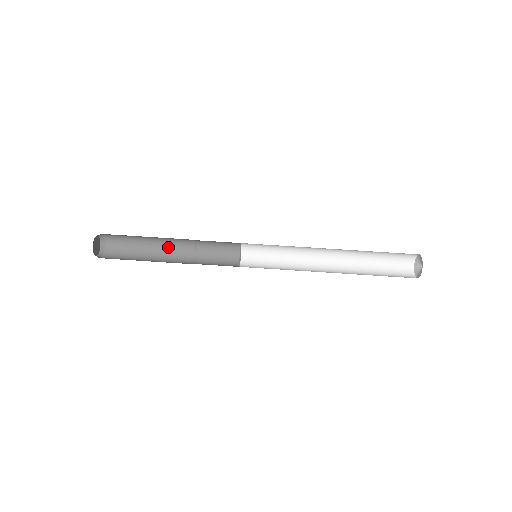
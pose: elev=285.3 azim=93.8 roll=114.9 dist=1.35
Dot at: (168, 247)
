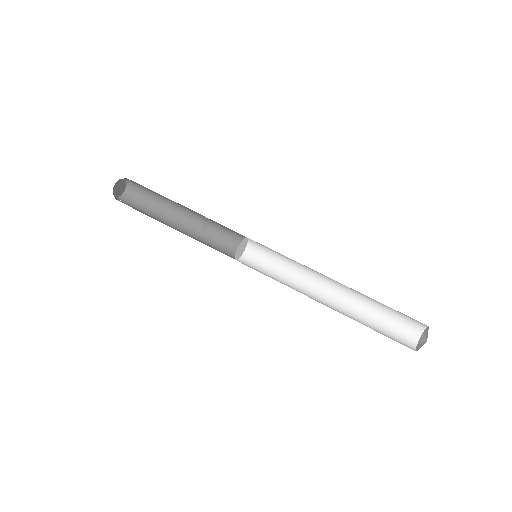
Dot at: (183, 209)
